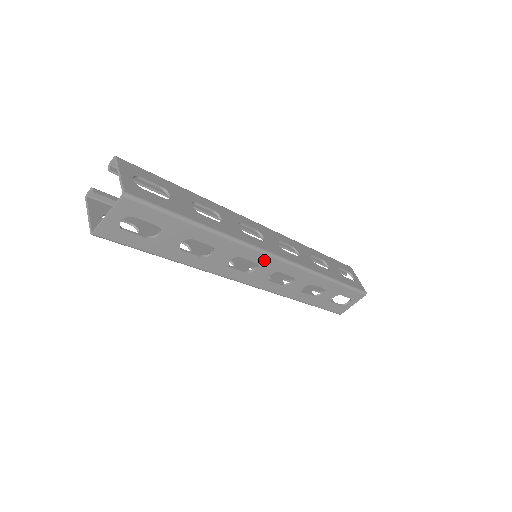
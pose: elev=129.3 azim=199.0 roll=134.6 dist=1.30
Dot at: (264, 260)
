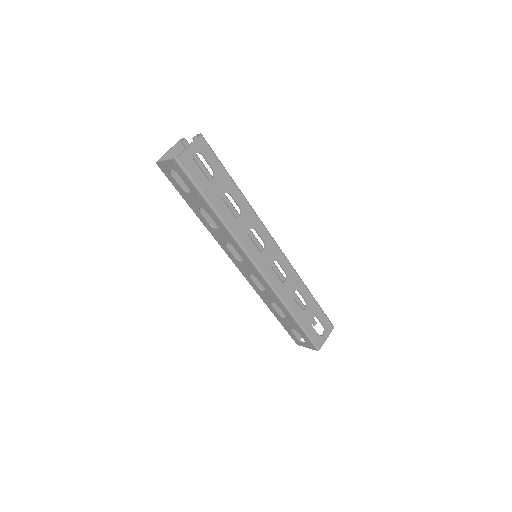
Dot at: (248, 262)
